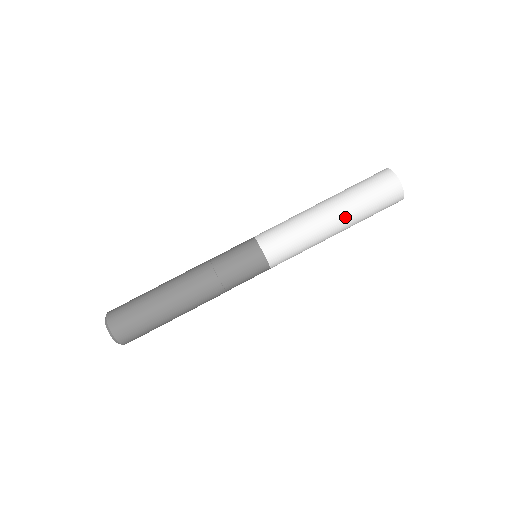
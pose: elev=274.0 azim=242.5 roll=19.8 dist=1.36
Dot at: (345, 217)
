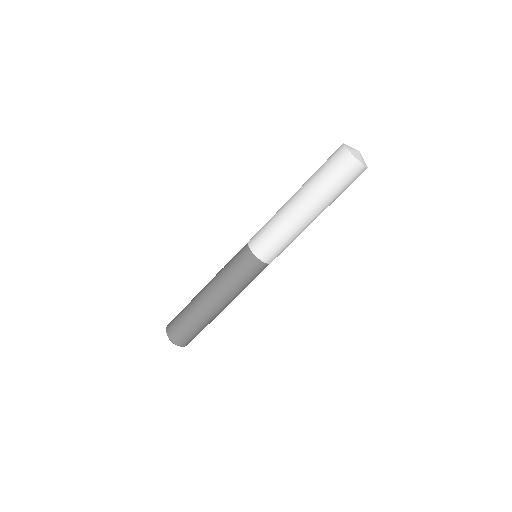
Dot at: (310, 202)
